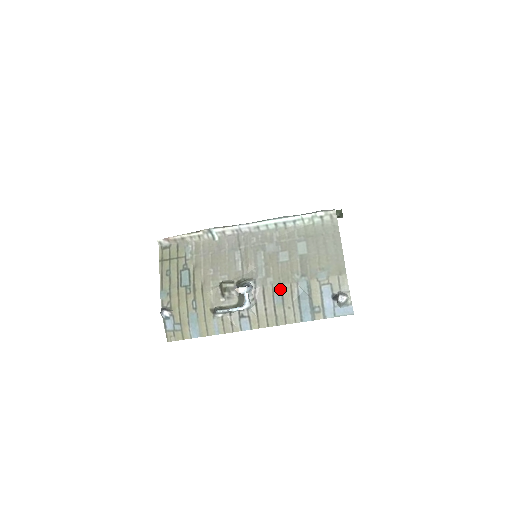
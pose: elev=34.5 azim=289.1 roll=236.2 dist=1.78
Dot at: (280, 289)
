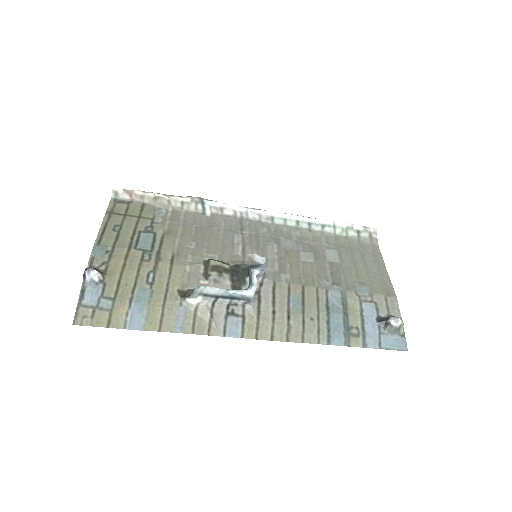
Dot at: (300, 291)
